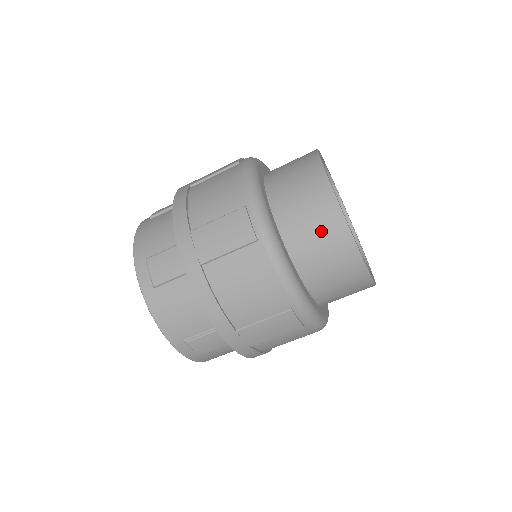
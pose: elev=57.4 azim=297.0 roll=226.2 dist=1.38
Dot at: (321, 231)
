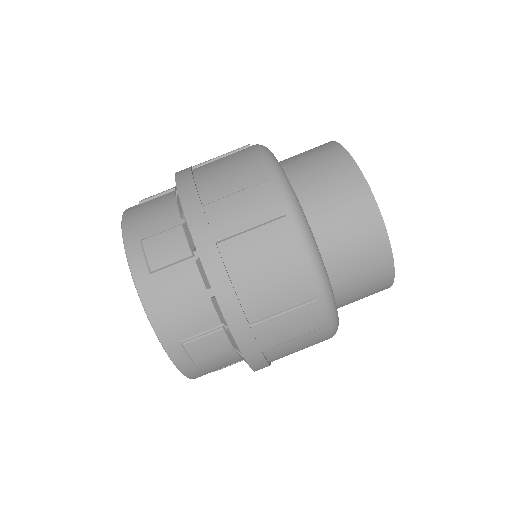
Dot at: (349, 213)
